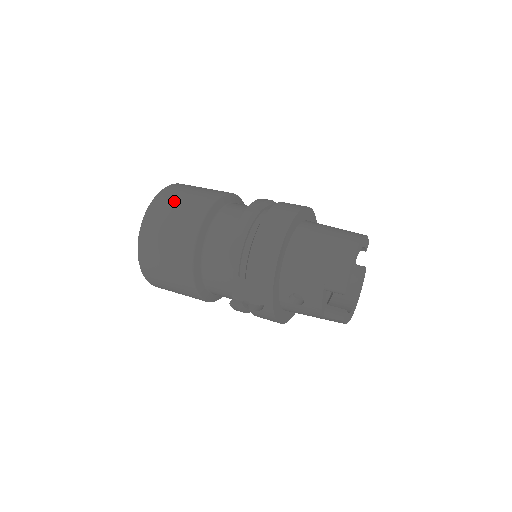
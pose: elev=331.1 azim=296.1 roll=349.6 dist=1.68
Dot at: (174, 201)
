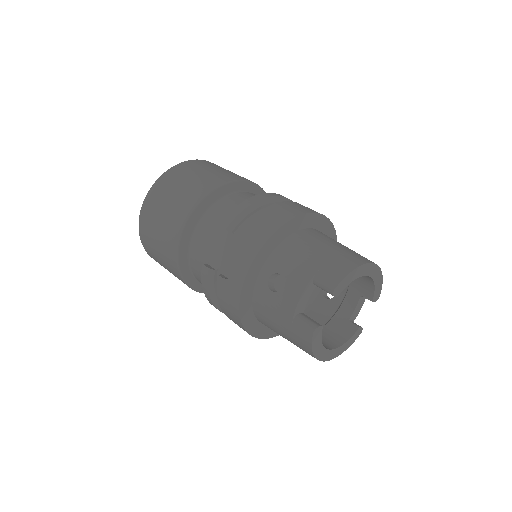
Dot at: (217, 166)
